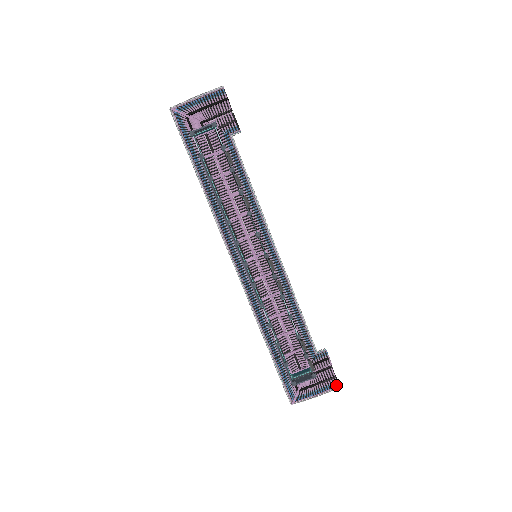
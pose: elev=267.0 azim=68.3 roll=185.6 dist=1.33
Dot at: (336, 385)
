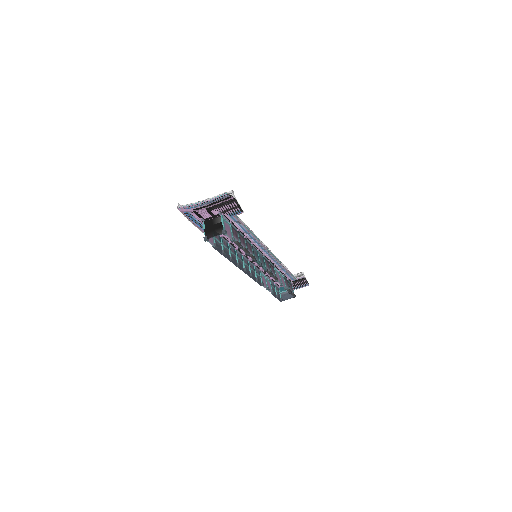
Dot at: (307, 285)
